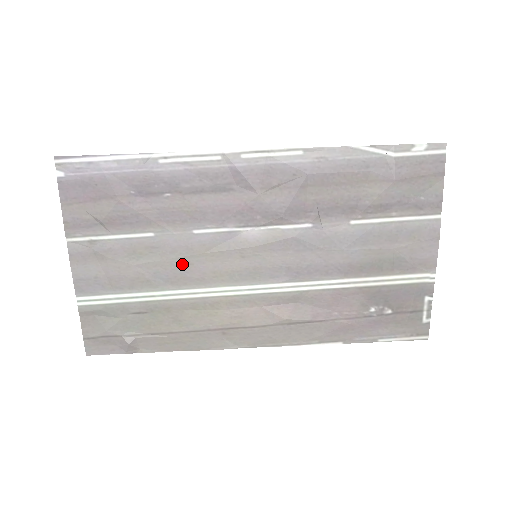
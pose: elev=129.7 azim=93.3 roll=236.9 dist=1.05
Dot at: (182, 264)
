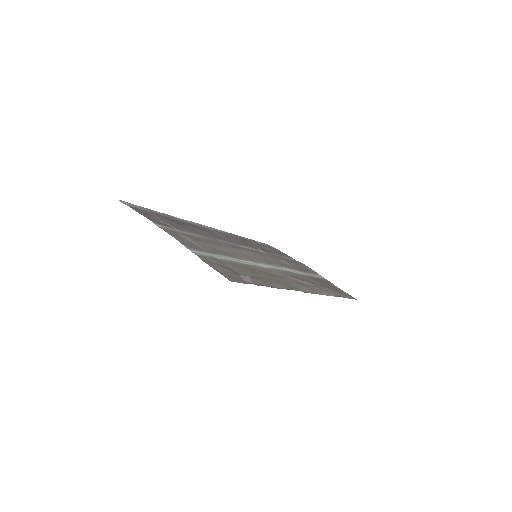
Dot at: (229, 250)
